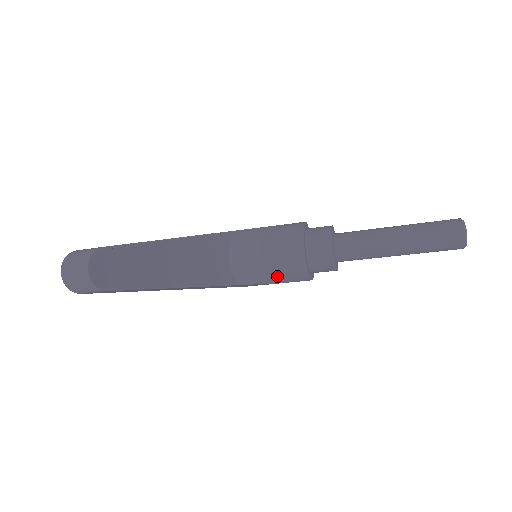
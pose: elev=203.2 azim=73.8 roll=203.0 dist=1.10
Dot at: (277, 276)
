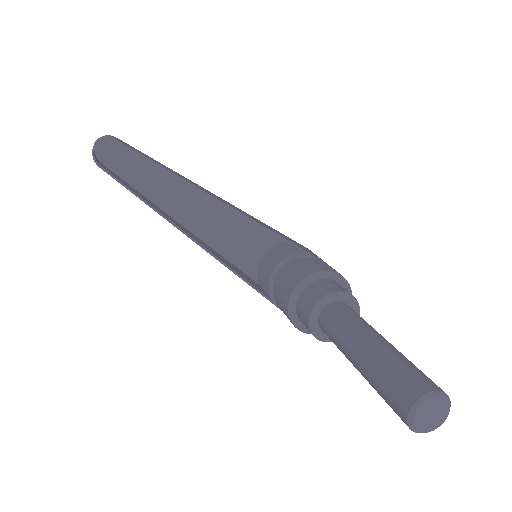
Dot at: (276, 298)
